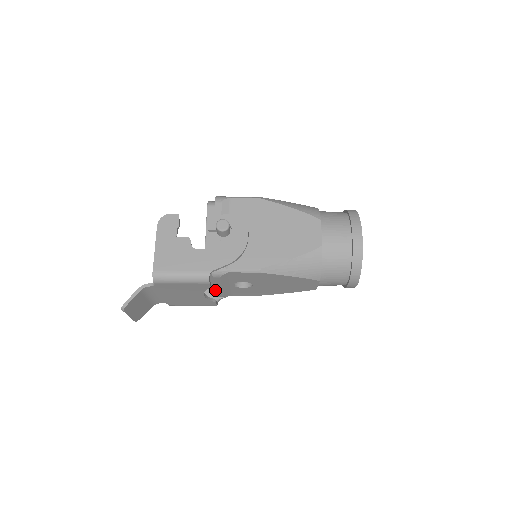
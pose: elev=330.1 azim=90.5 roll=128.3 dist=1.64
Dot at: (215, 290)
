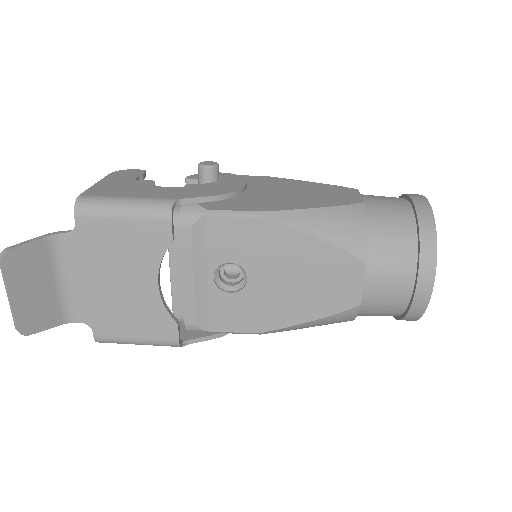
Dot at: (180, 308)
